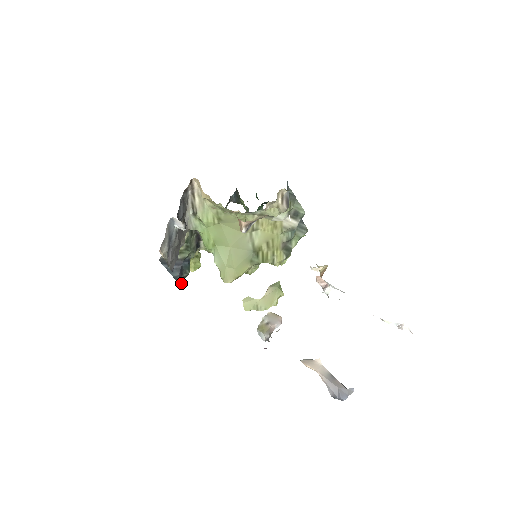
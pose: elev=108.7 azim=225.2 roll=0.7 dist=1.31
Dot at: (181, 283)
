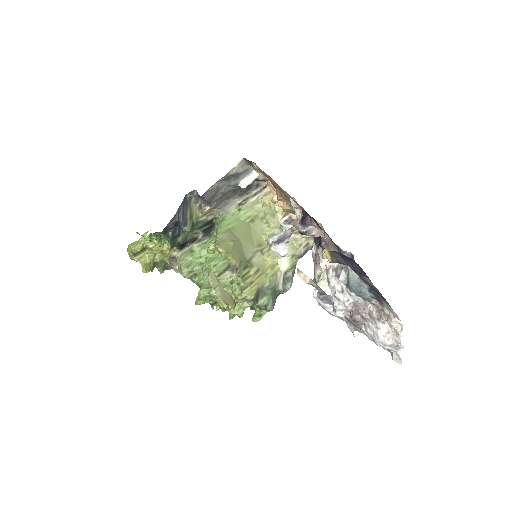
Dot at: (167, 228)
